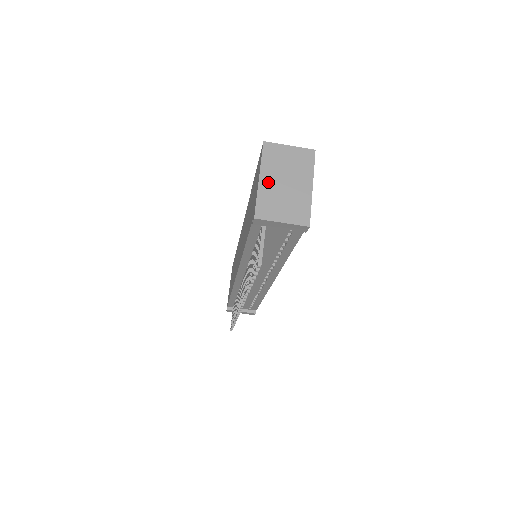
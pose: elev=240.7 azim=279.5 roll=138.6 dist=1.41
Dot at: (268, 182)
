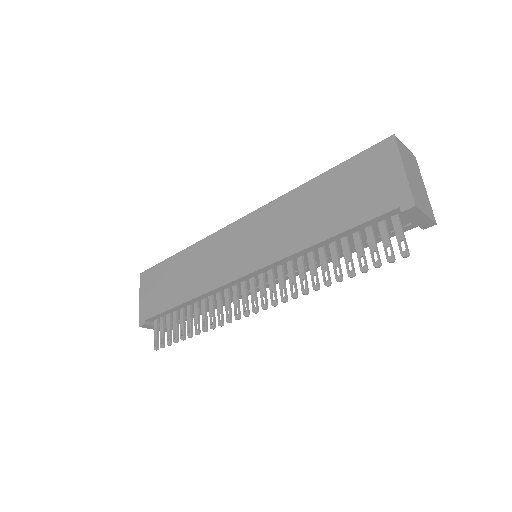
Dot at: (409, 174)
